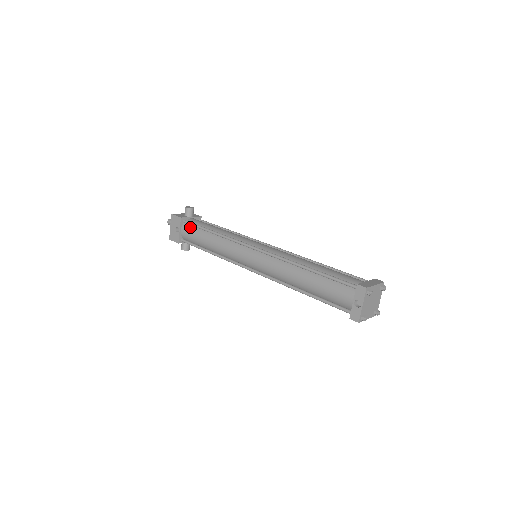
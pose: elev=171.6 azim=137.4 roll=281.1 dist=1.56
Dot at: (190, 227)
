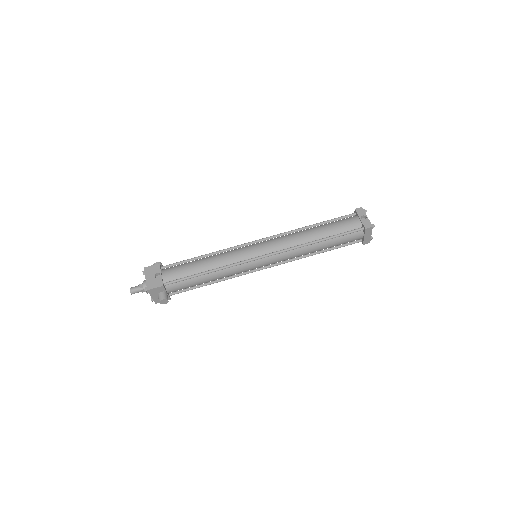
Dot at: (173, 267)
